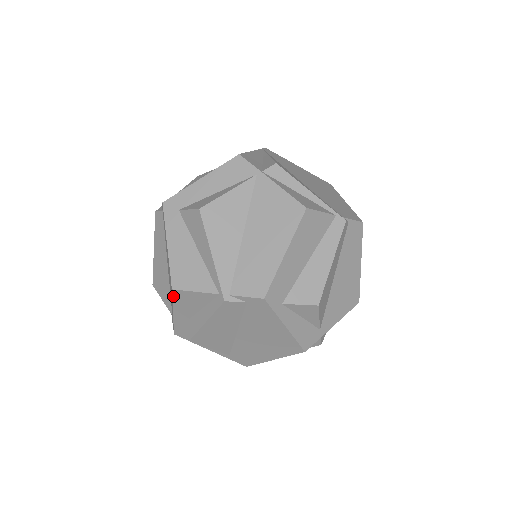
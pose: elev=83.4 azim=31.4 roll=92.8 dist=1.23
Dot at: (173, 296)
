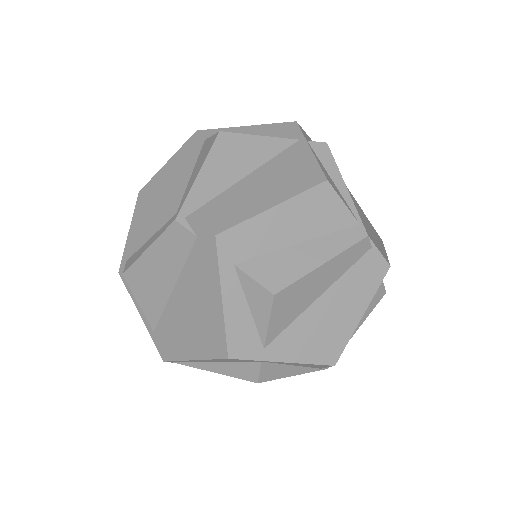
Dot at: (137, 204)
